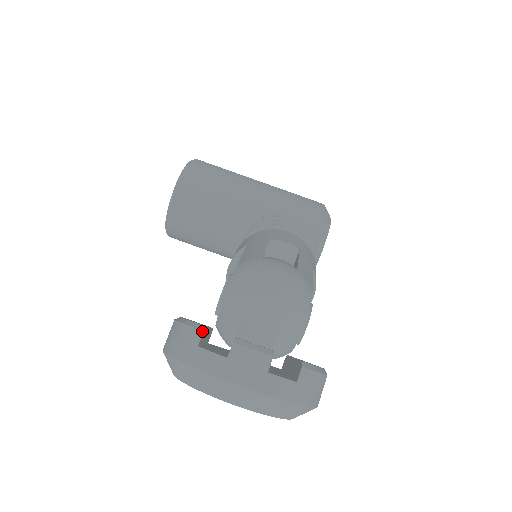
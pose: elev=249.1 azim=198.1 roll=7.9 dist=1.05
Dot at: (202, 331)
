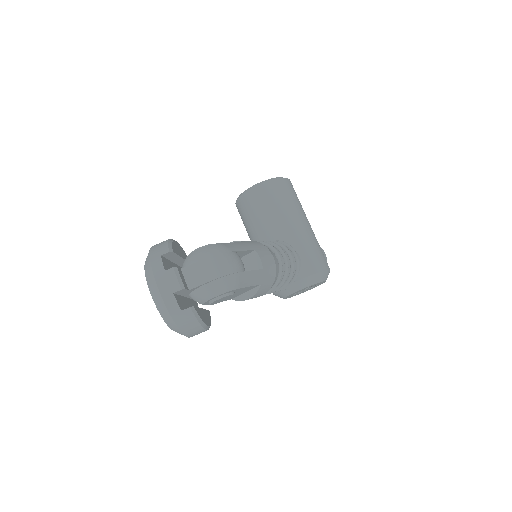
Dot at: (169, 251)
